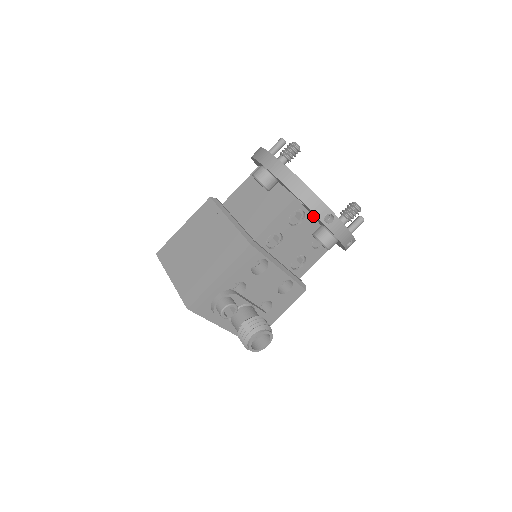
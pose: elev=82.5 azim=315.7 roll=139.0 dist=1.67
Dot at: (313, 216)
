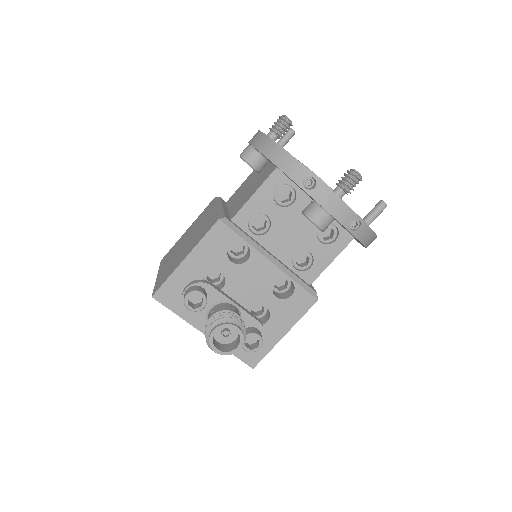
Dot at: occluded
